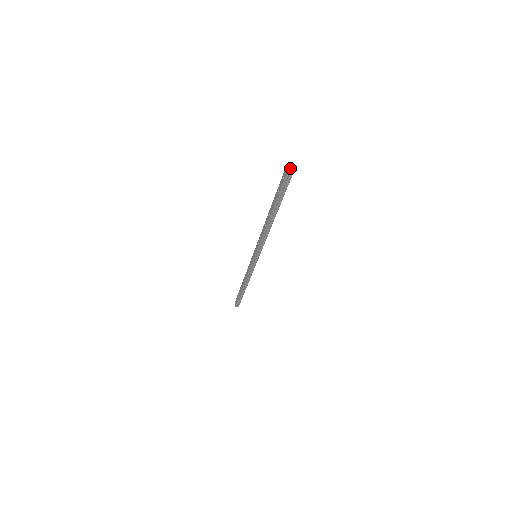
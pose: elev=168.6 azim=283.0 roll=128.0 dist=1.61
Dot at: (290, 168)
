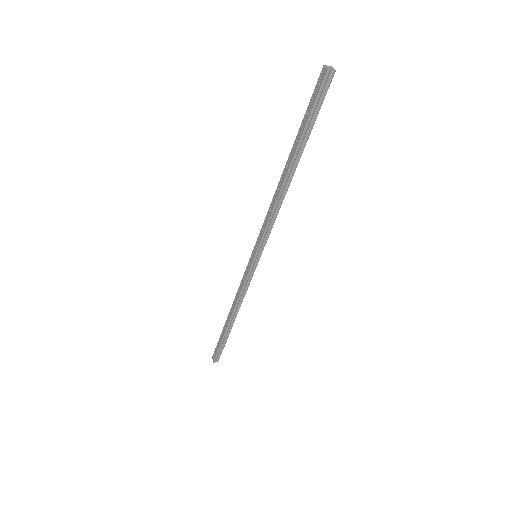
Dot at: (330, 66)
